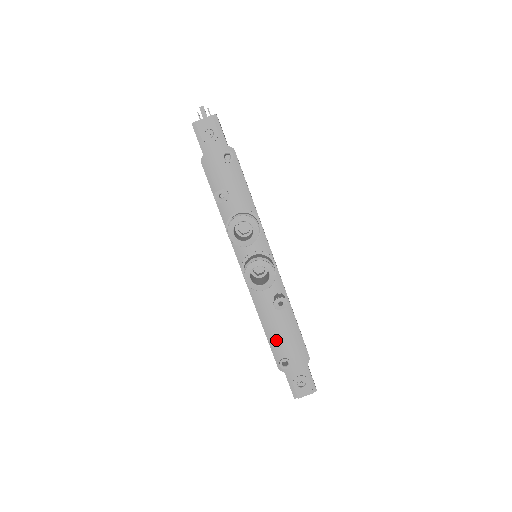
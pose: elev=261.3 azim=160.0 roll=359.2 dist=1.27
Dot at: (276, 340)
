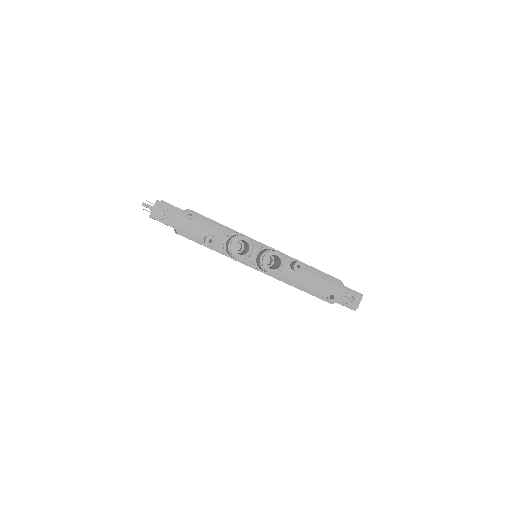
Dot at: (314, 290)
